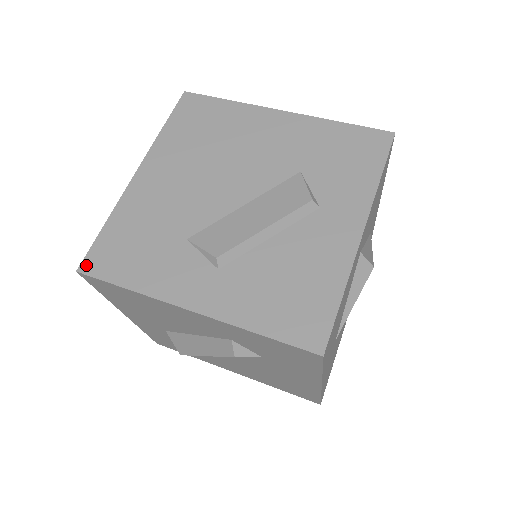
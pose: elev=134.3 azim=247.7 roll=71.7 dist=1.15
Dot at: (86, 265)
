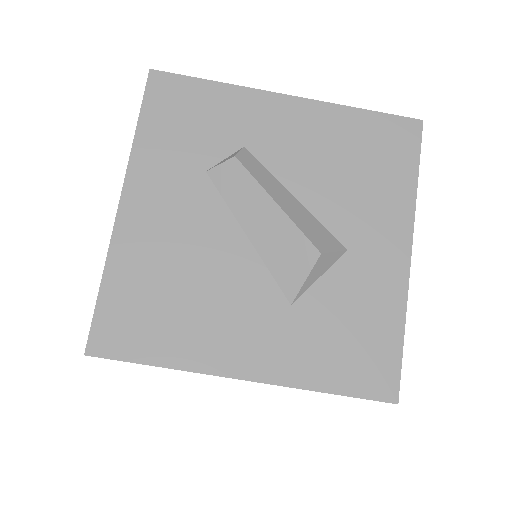
Dot at: occluded
